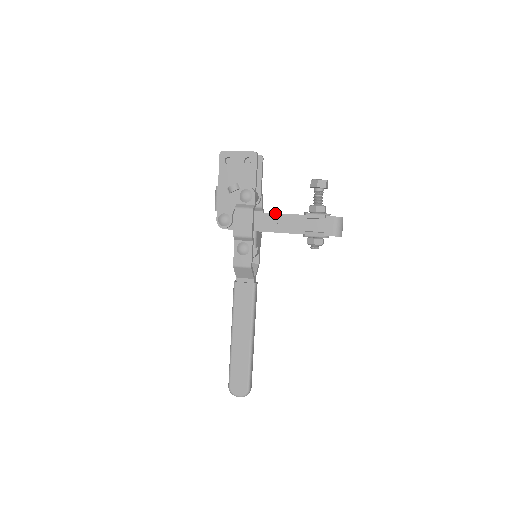
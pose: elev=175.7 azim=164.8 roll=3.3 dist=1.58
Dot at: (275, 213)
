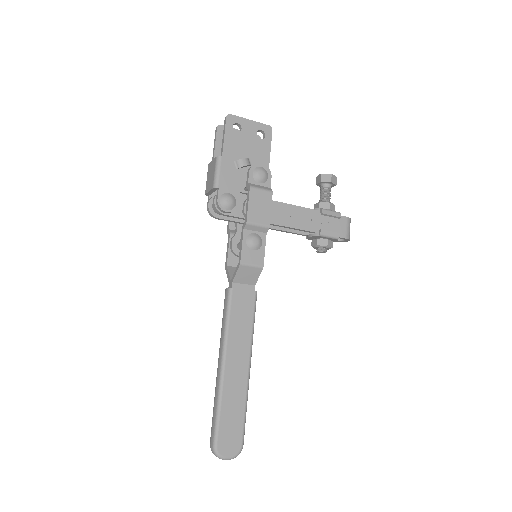
Dot at: occluded
